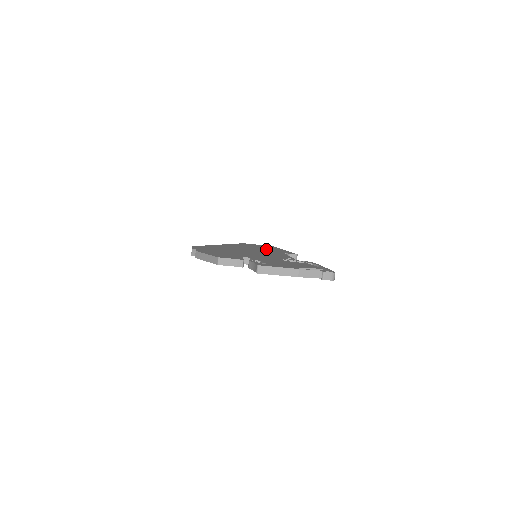
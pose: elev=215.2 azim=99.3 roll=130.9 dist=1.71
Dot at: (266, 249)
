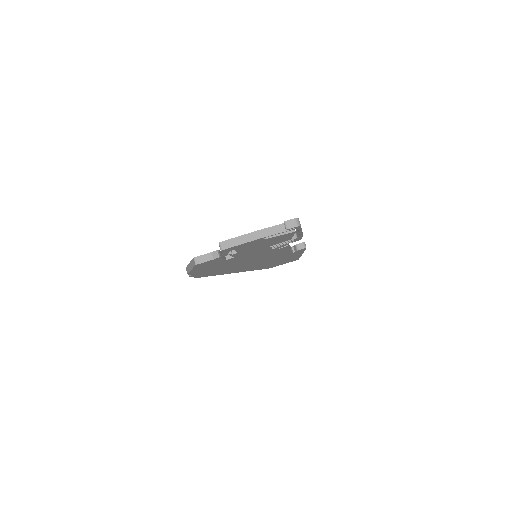
Dot at: occluded
